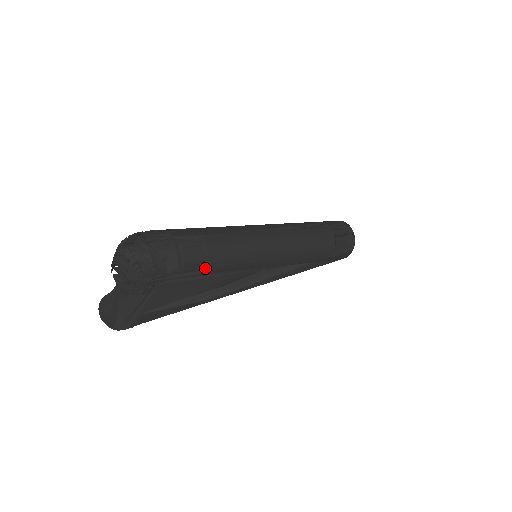
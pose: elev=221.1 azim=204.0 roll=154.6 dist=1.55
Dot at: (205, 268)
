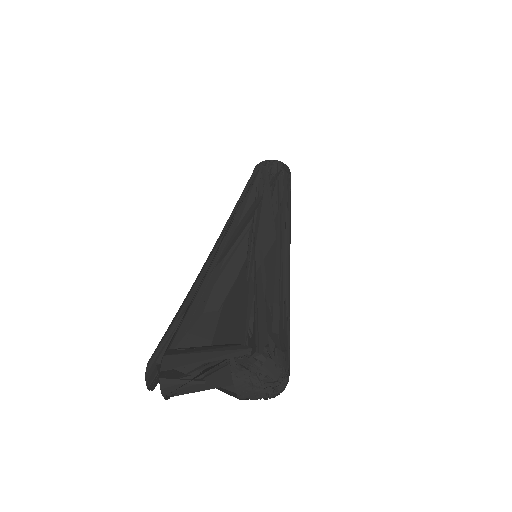
Dot at: occluded
